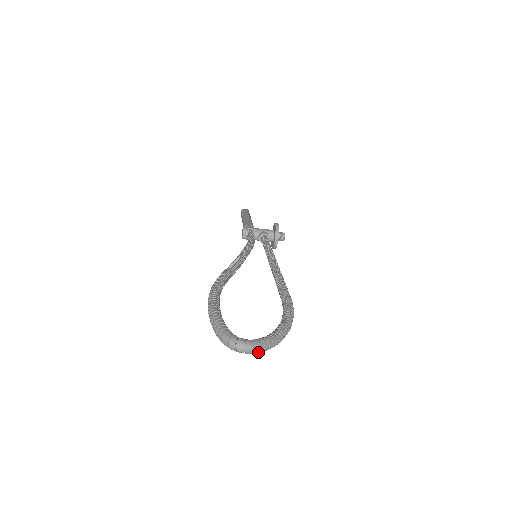
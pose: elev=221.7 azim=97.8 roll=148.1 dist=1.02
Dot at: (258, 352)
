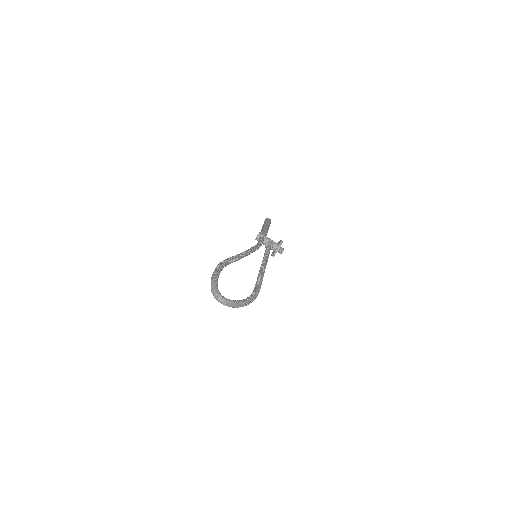
Dot at: occluded
